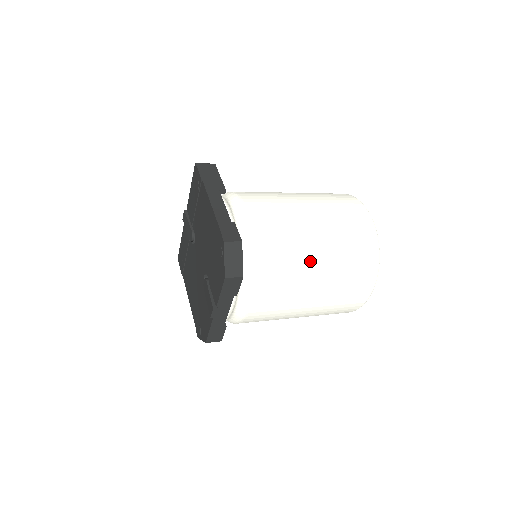
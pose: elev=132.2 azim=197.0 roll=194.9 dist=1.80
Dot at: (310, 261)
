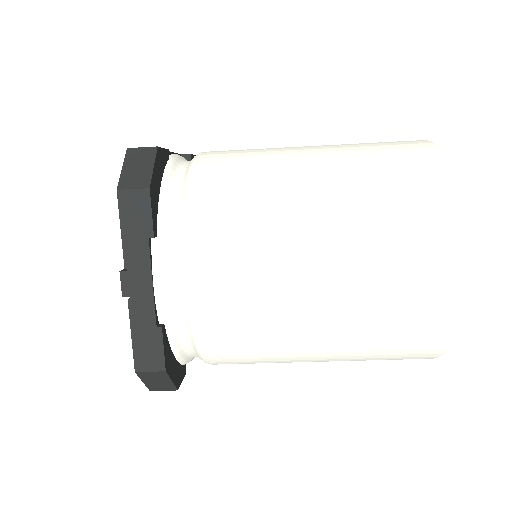
Dot at: (299, 187)
